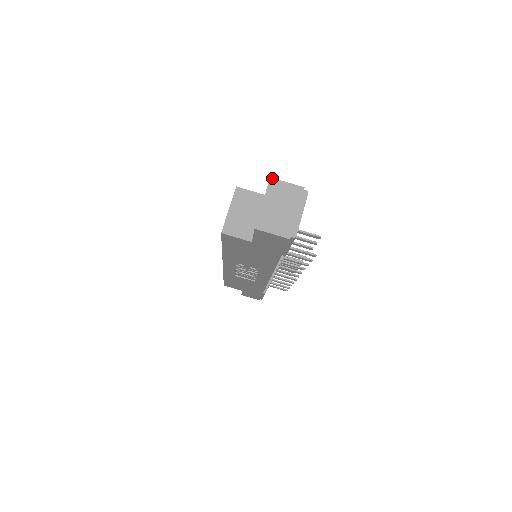
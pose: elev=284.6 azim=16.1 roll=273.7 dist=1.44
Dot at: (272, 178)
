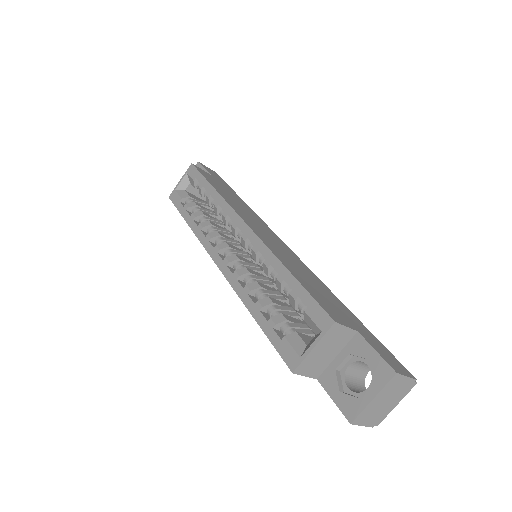
Dot at: (398, 374)
